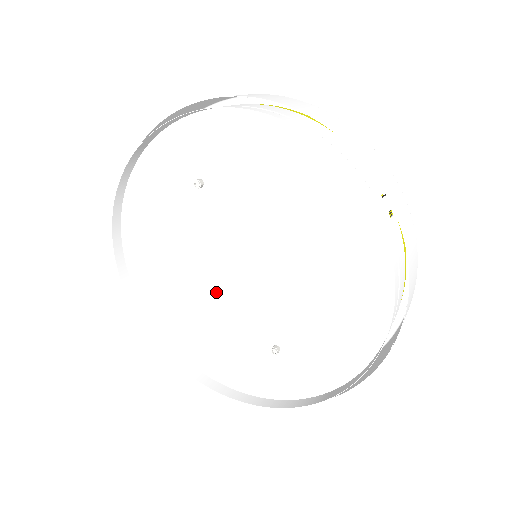
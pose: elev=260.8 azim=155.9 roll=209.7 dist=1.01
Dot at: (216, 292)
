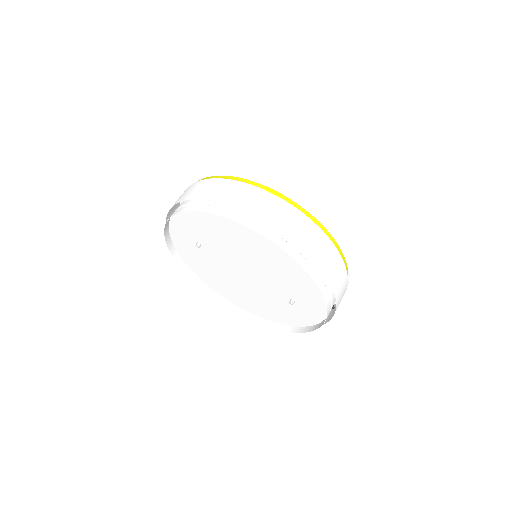
Dot at: (249, 286)
